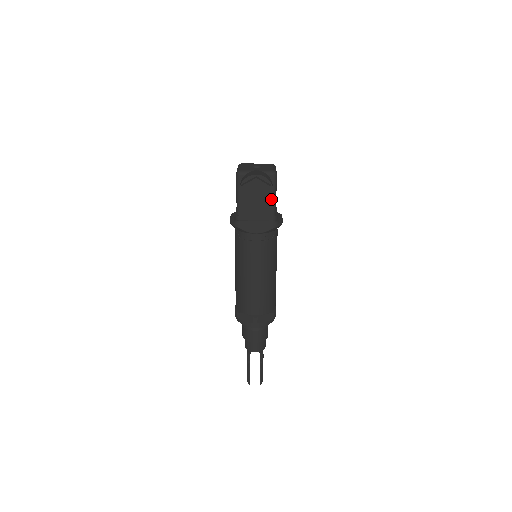
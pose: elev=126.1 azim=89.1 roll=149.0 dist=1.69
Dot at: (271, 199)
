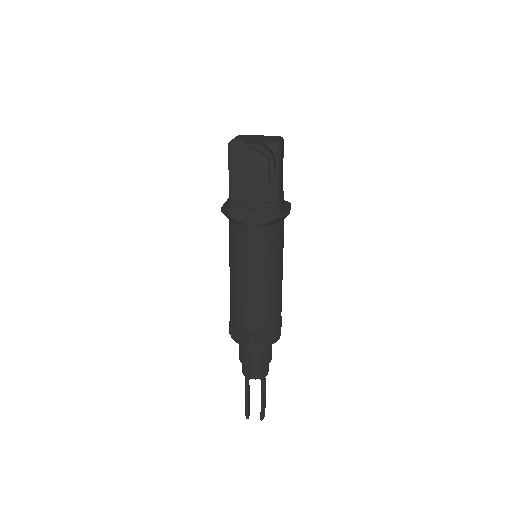
Dot at: (273, 179)
